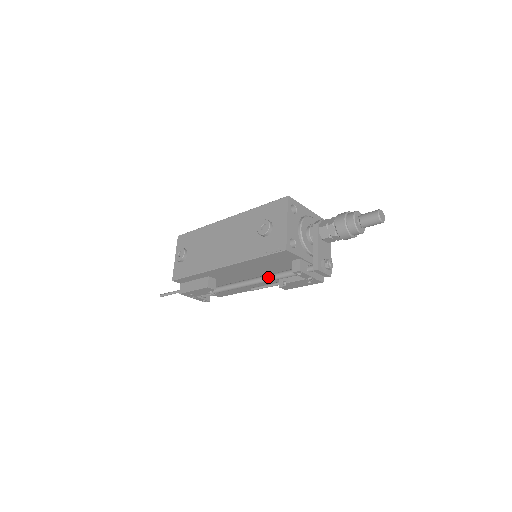
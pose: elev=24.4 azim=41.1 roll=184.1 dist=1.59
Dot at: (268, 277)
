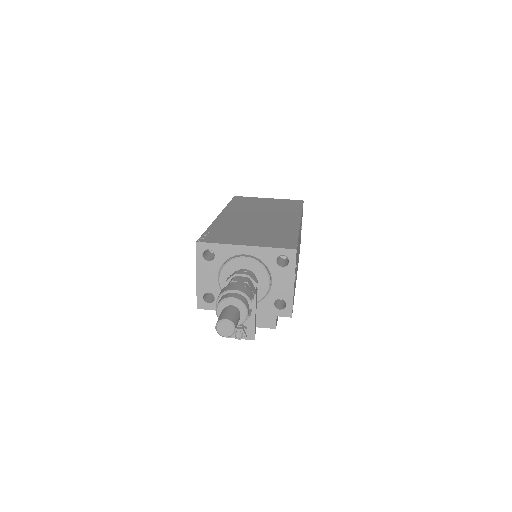
Dot at: occluded
